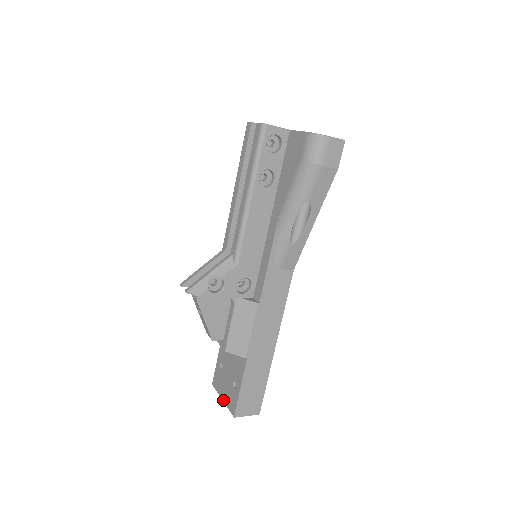
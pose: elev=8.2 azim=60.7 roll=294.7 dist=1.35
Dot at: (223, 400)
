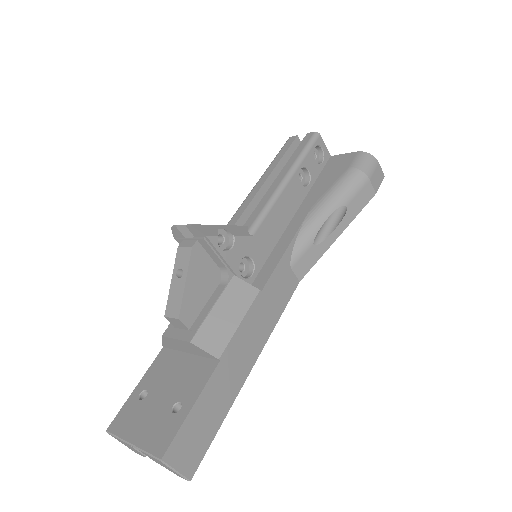
Dot at: (135, 442)
